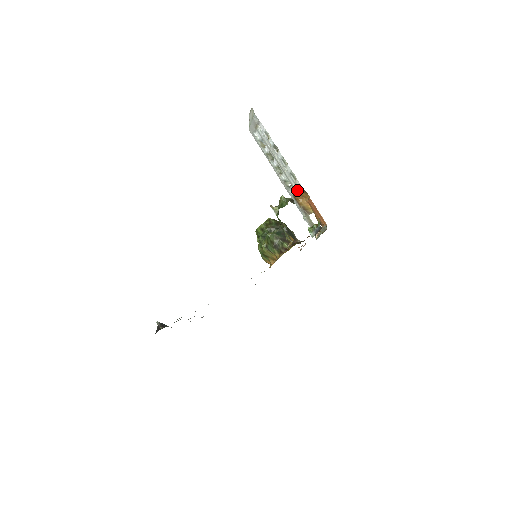
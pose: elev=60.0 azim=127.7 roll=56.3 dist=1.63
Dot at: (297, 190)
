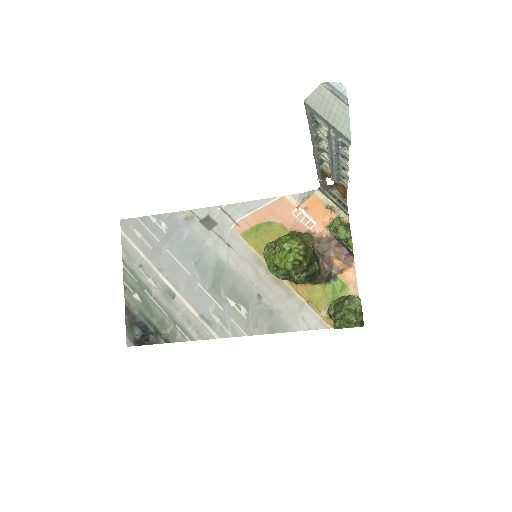
Dot at: (336, 182)
